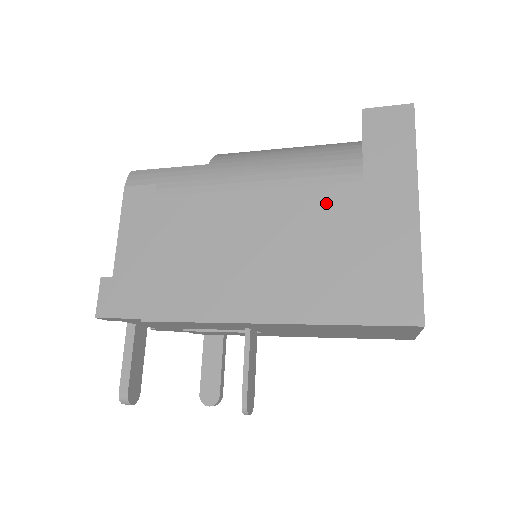
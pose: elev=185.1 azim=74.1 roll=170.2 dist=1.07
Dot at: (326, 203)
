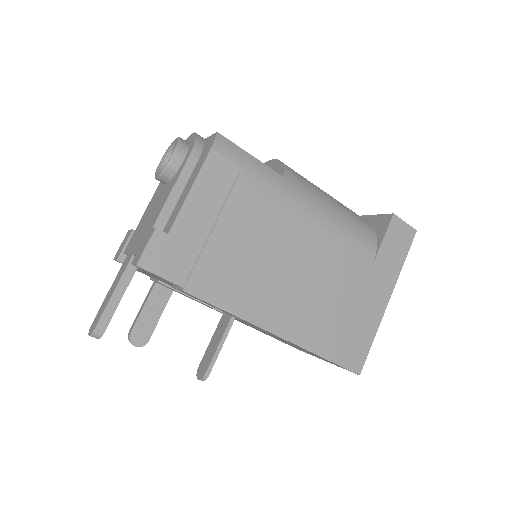
Dot at: (348, 268)
